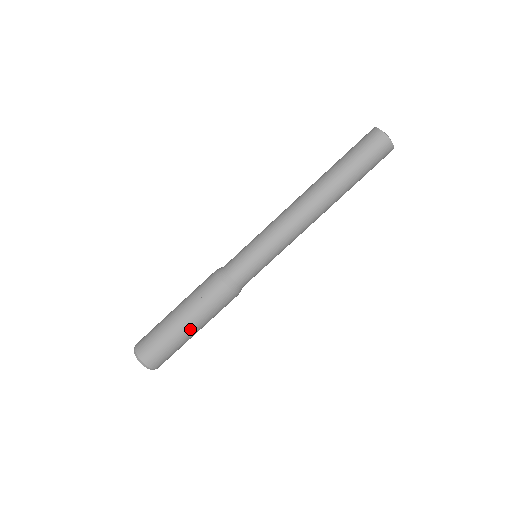
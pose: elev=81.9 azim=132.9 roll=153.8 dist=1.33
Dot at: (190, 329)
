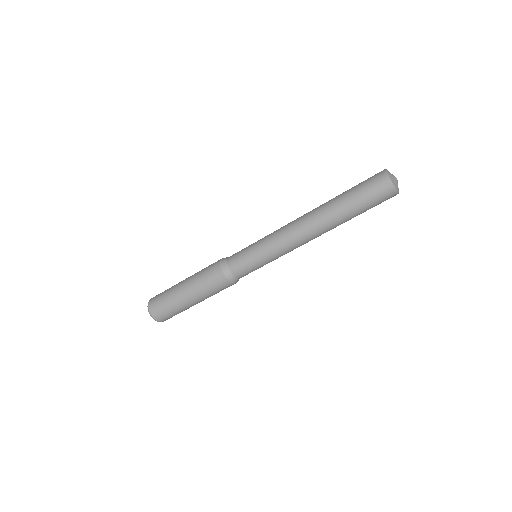
Dot at: (187, 296)
